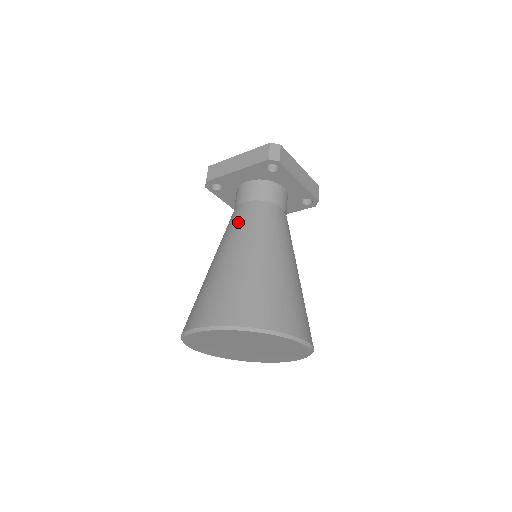
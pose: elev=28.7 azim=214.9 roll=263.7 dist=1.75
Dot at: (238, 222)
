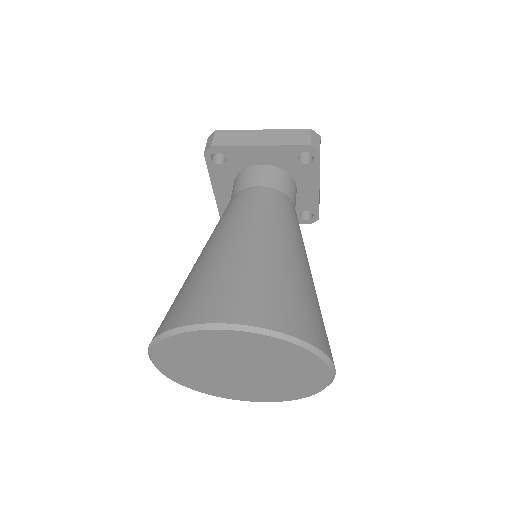
Dot at: (255, 205)
